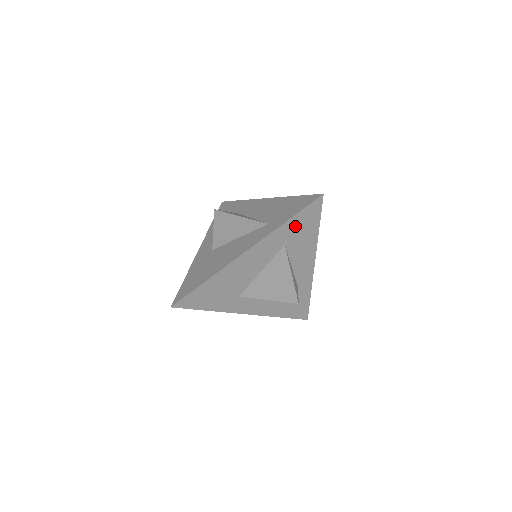
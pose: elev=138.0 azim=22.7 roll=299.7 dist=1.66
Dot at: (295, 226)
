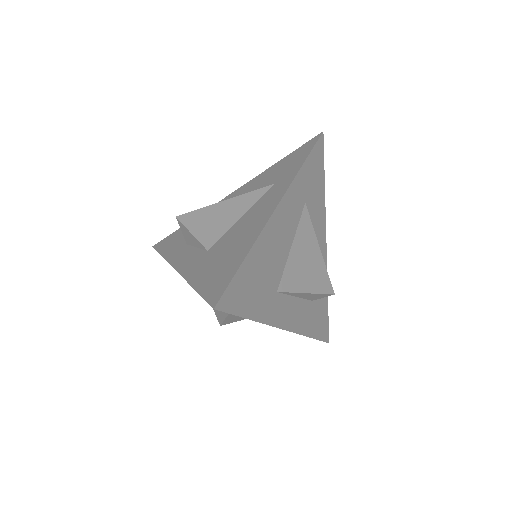
Dot at: (309, 174)
